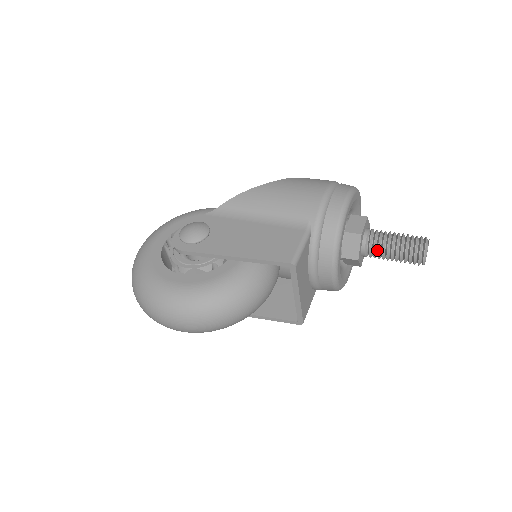
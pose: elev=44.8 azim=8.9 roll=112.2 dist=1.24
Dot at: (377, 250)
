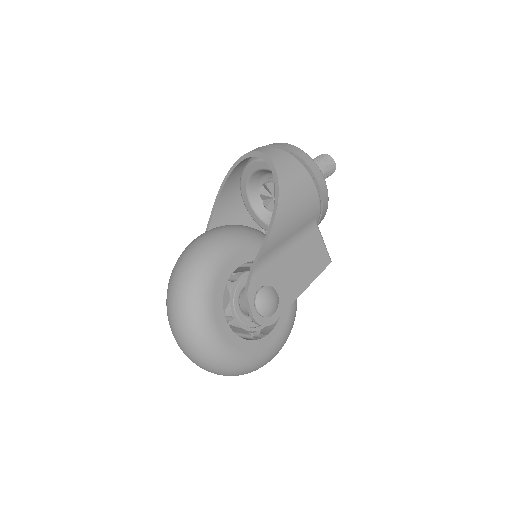
Dot at: occluded
